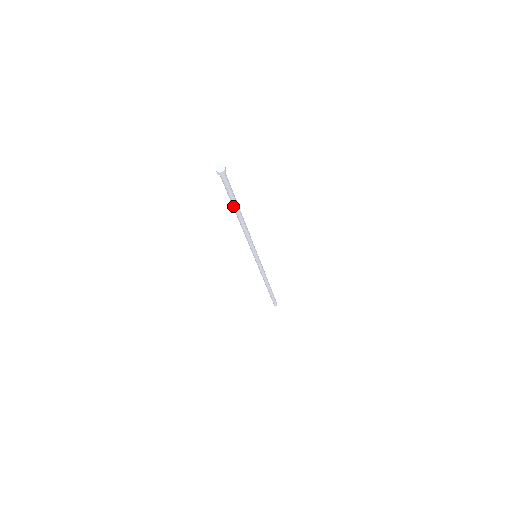
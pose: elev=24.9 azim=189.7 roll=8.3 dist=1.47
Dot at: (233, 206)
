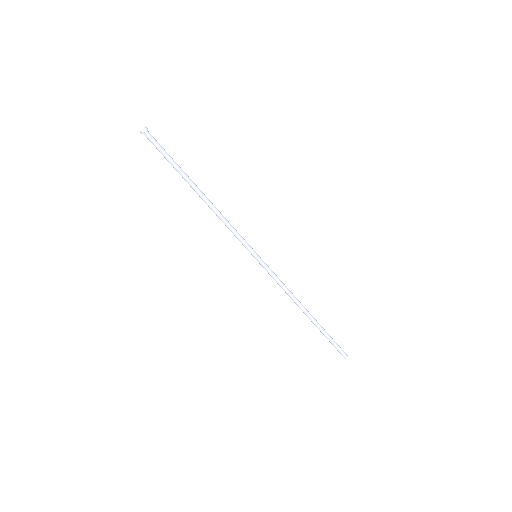
Dot at: occluded
